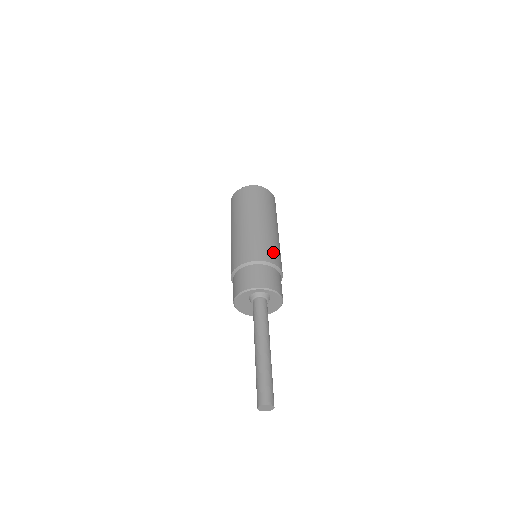
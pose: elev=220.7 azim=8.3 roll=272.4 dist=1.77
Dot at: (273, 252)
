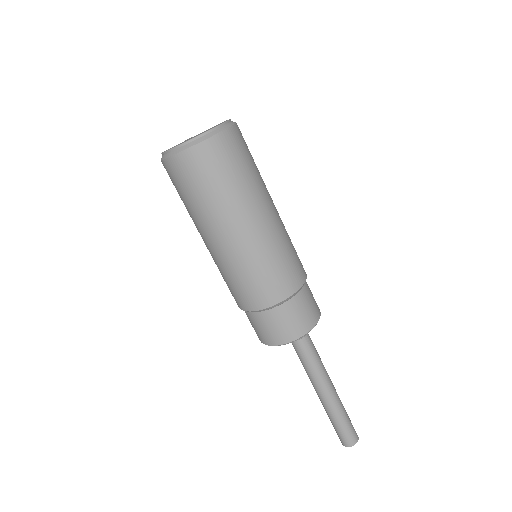
Dot at: (293, 265)
